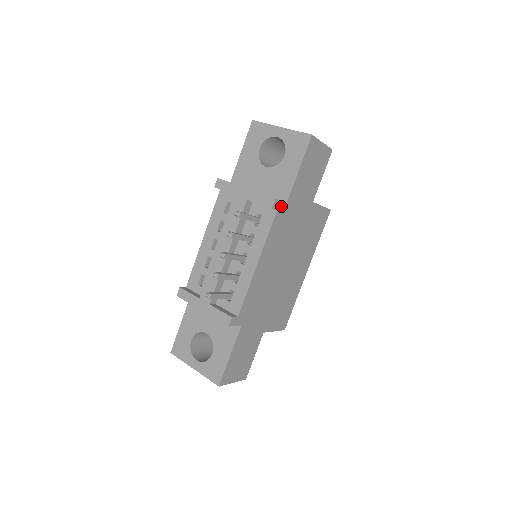
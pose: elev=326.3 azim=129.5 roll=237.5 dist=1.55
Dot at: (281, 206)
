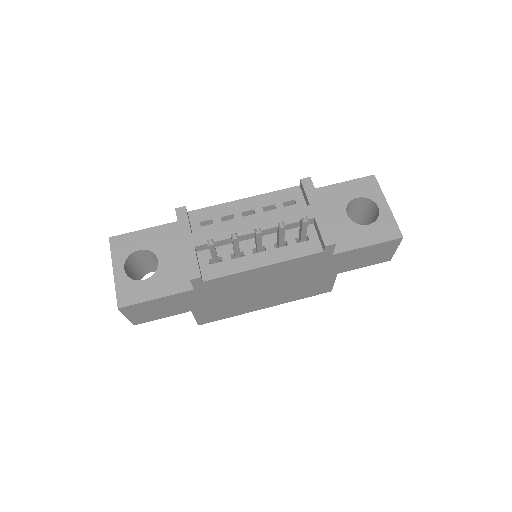
Dot at: (329, 252)
